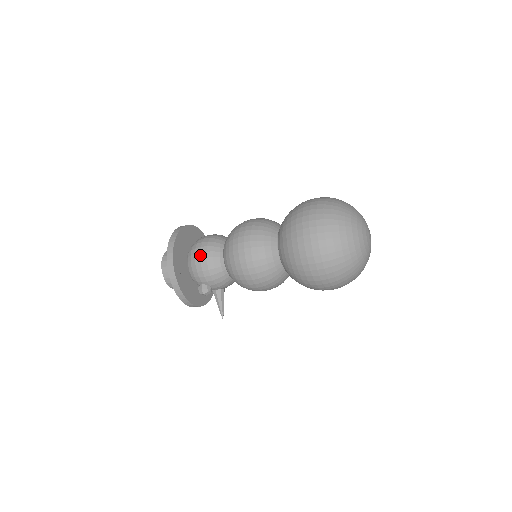
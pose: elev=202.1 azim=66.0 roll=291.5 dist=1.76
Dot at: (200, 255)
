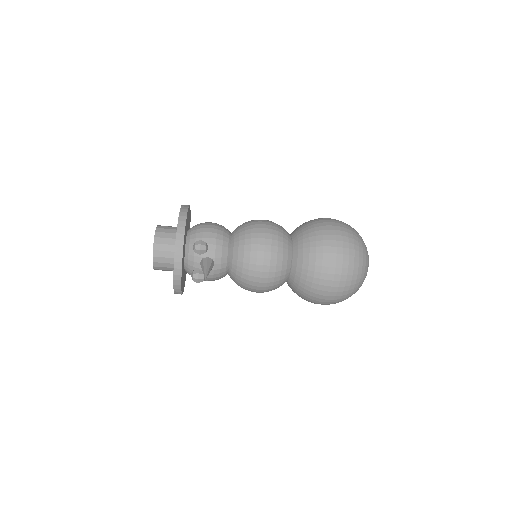
Dot at: (211, 222)
